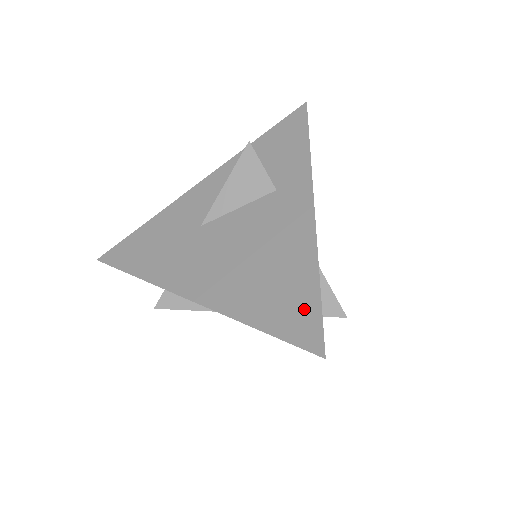
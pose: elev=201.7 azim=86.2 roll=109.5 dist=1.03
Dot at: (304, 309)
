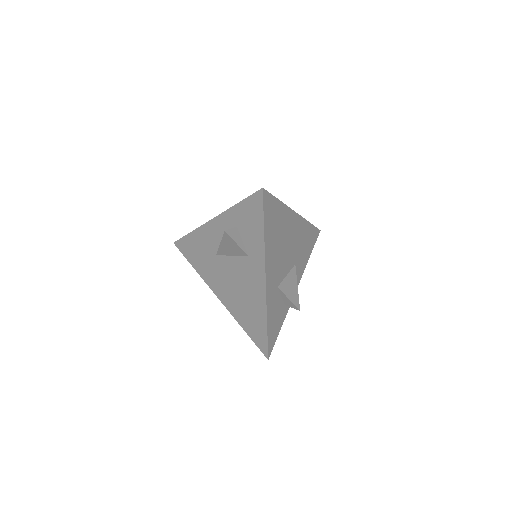
Dot at: (261, 334)
